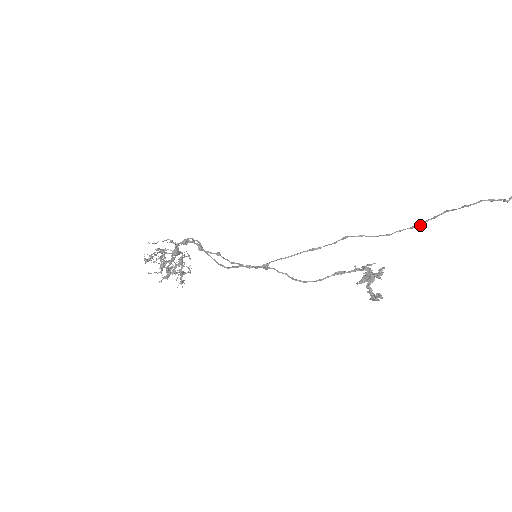
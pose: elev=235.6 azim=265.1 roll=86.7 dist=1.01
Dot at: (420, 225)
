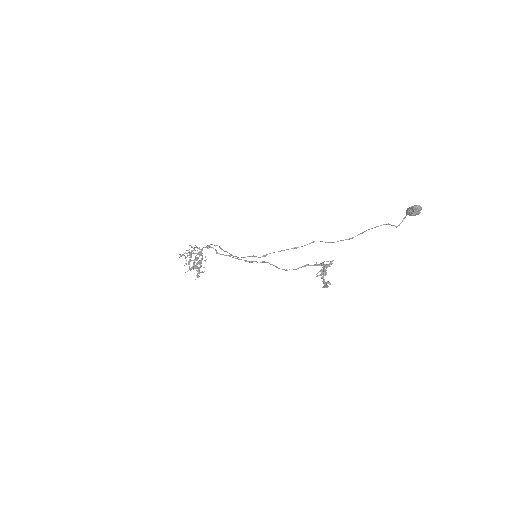
Dot at: occluded
